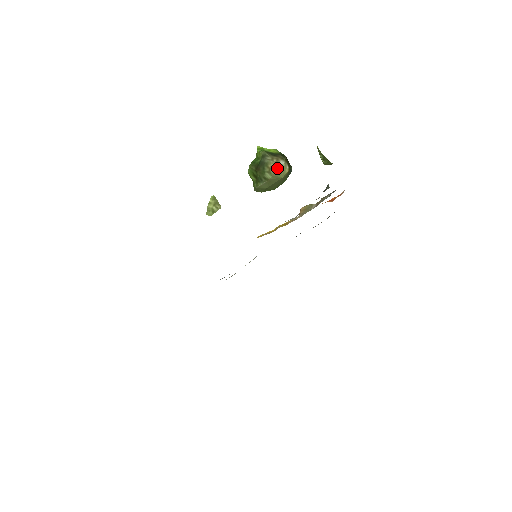
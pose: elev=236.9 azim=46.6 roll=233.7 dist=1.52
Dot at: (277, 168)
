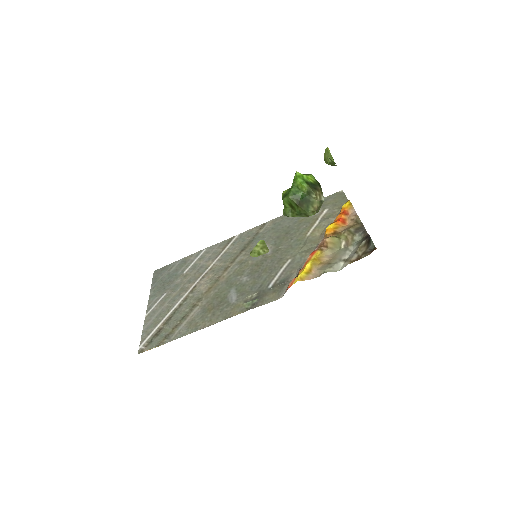
Dot at: (319, 206)
